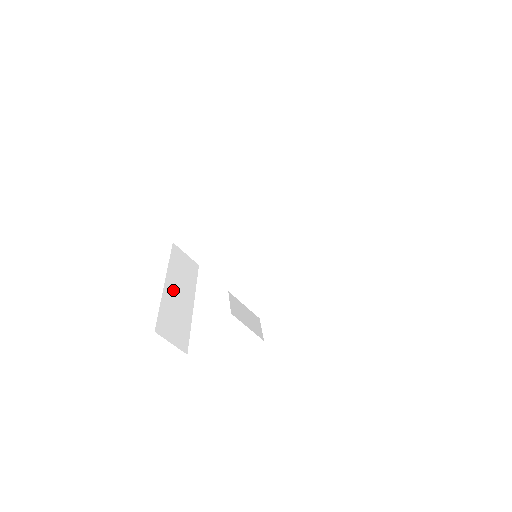
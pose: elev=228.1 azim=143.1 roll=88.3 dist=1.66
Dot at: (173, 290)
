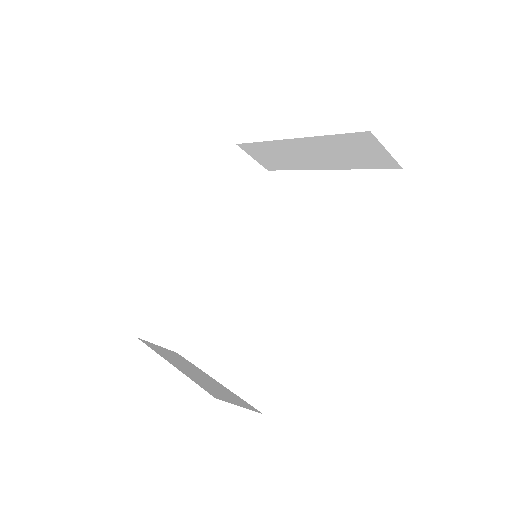
Dot at: (184, 369)
